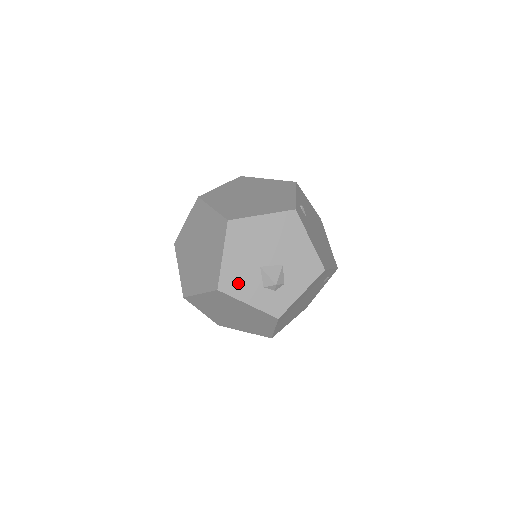
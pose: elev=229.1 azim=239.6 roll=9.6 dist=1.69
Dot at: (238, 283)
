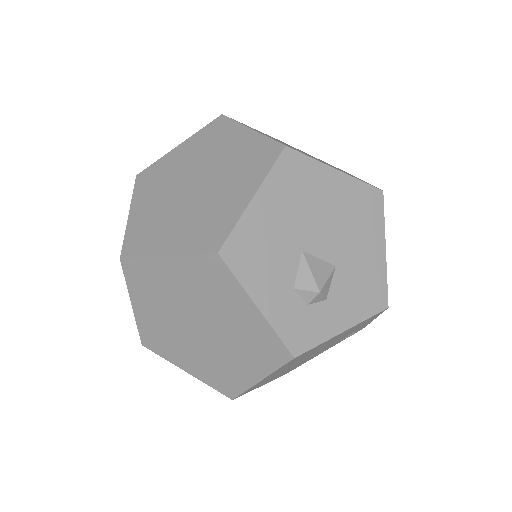
Dot at: (257, 259)
